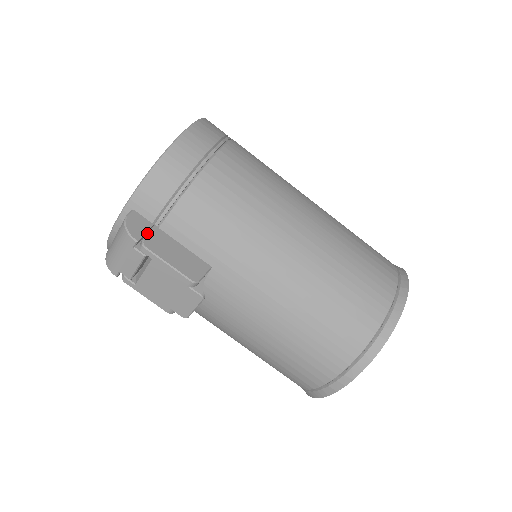
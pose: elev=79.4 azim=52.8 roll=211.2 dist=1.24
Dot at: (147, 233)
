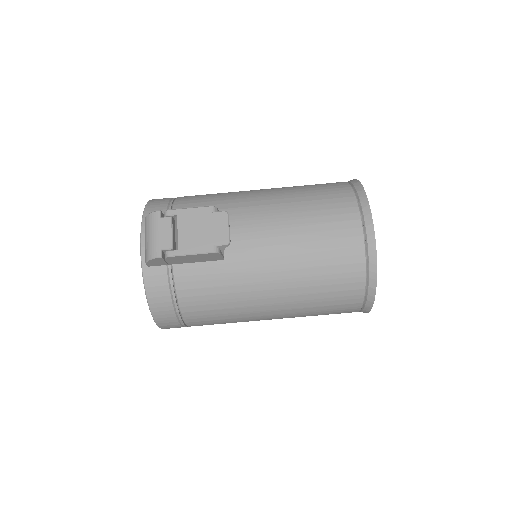
Dot at: occluded
